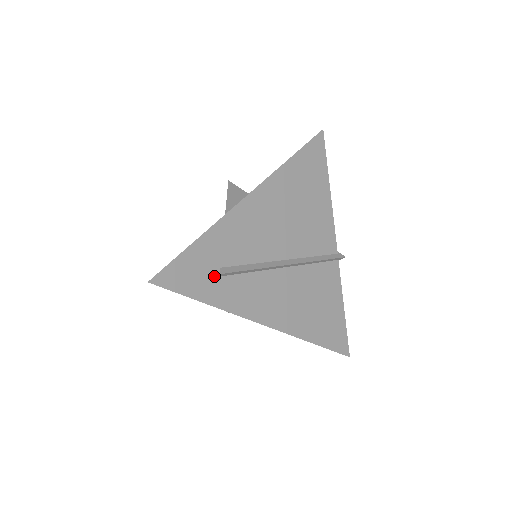
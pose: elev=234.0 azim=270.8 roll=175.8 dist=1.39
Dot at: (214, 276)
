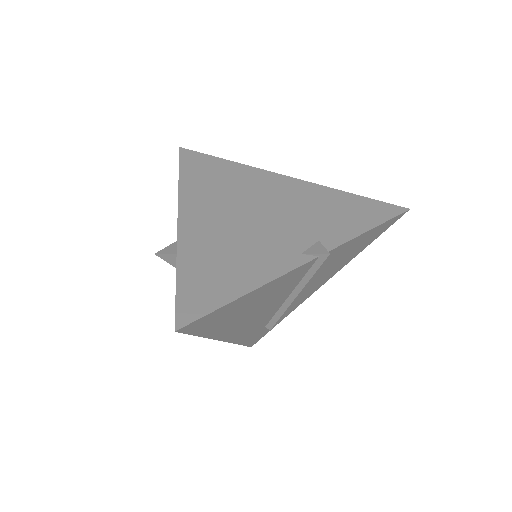
Dot at: occluded
